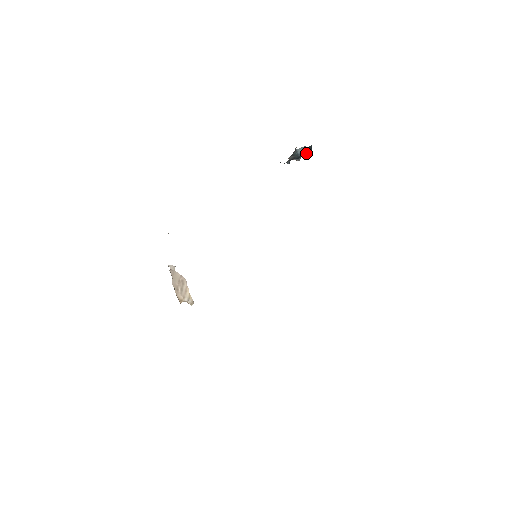
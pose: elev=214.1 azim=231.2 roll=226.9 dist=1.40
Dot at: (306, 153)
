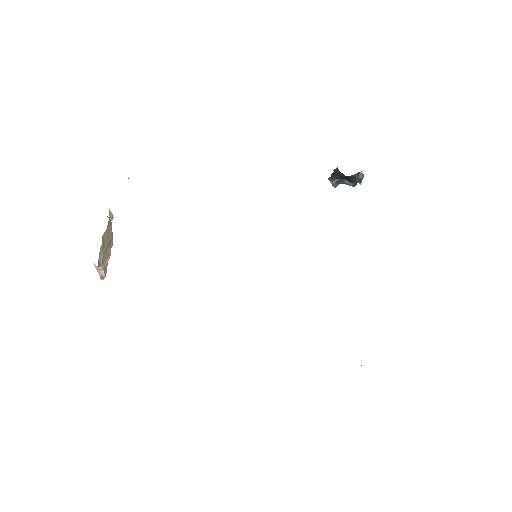
Dot at: (360, 182)
